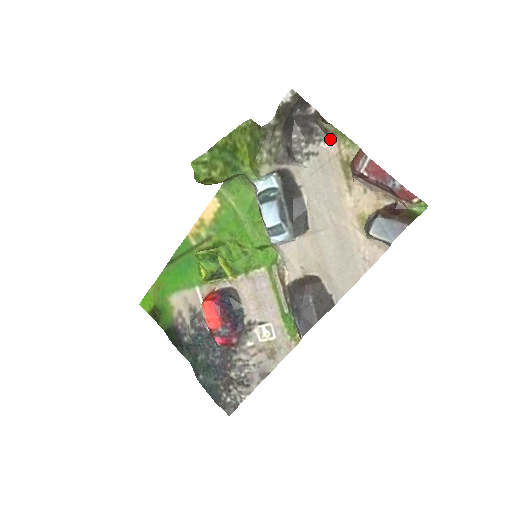
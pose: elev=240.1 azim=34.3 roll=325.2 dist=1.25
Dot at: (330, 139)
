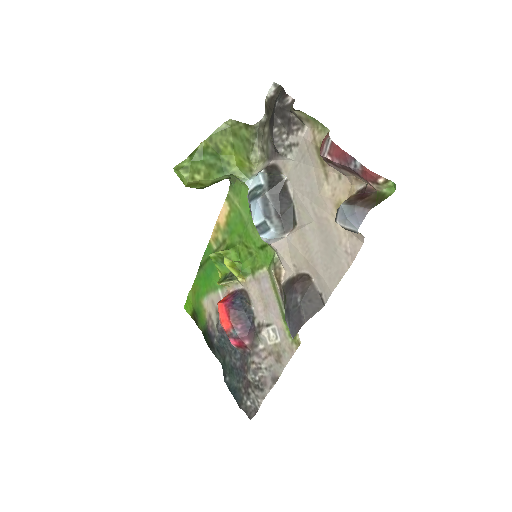
Dot at: (306, 127)
